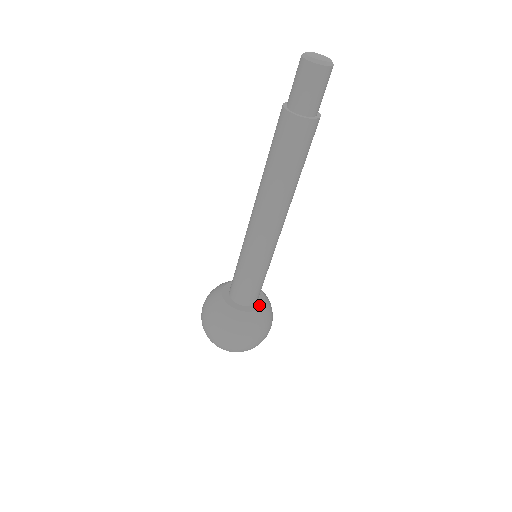
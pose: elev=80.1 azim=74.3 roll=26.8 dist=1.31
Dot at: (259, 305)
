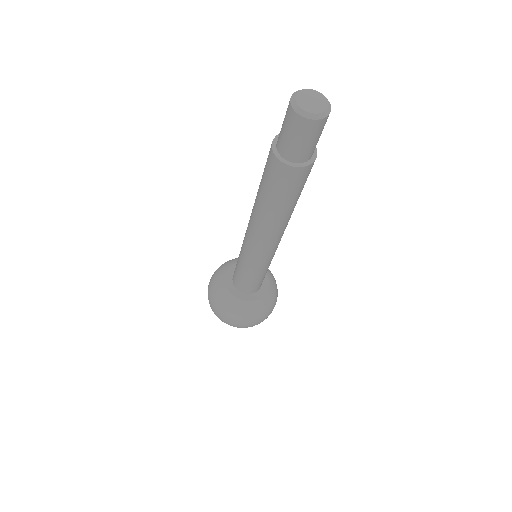
Dot at: (260, 294)
